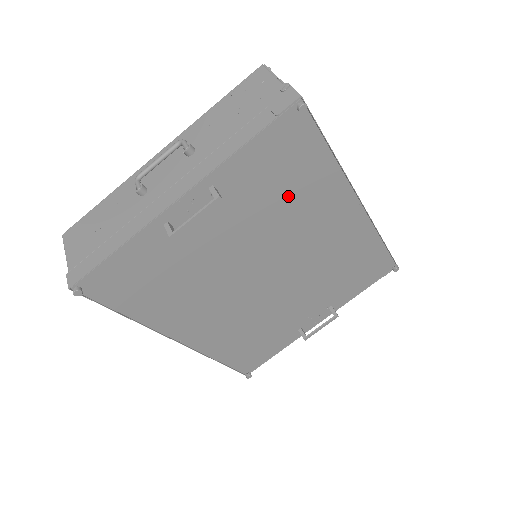
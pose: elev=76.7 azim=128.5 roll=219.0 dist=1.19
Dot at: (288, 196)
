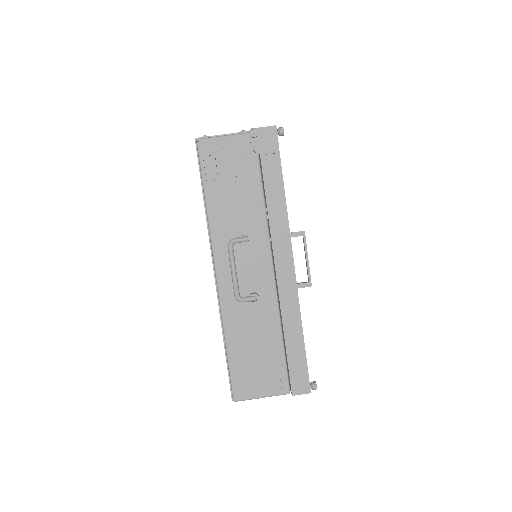
Dot at: occluded
